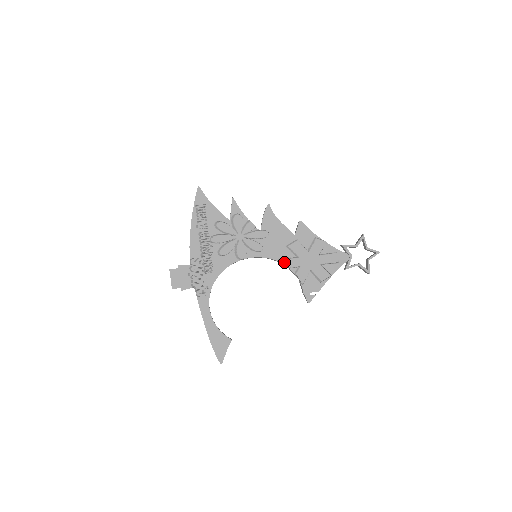
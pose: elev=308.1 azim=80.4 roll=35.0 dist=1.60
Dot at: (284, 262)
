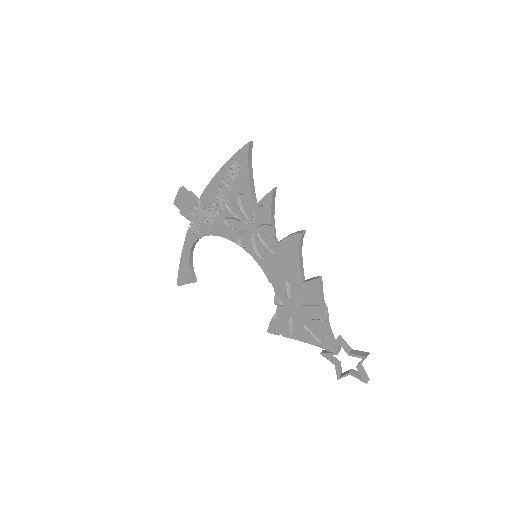
Dot at: (275, 287)
